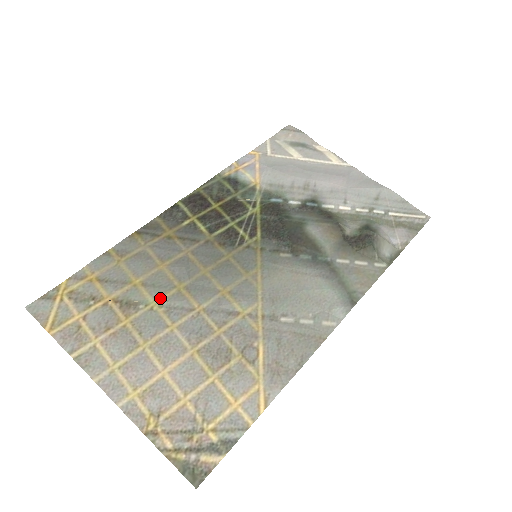
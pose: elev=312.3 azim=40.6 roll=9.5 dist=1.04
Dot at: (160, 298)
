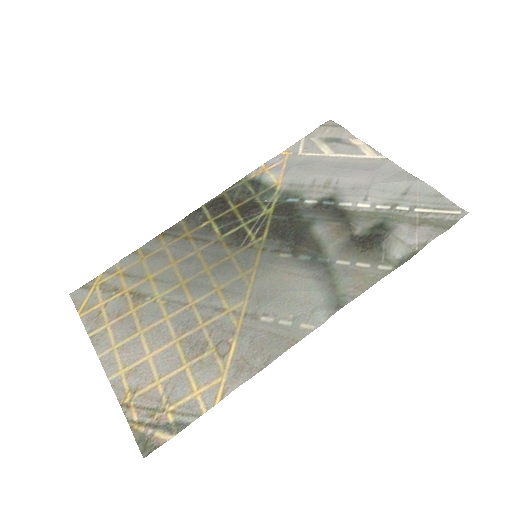
Dot at: (164, 292)
